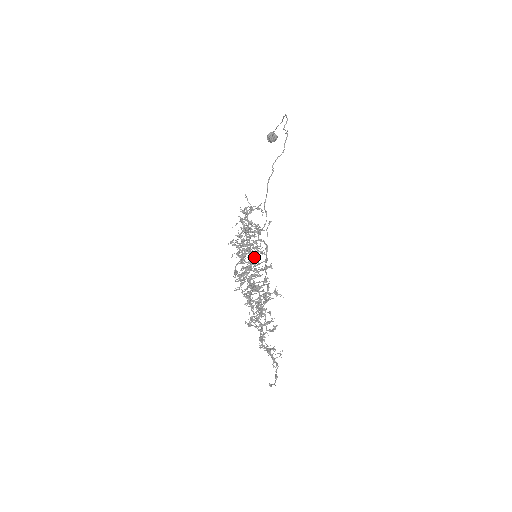
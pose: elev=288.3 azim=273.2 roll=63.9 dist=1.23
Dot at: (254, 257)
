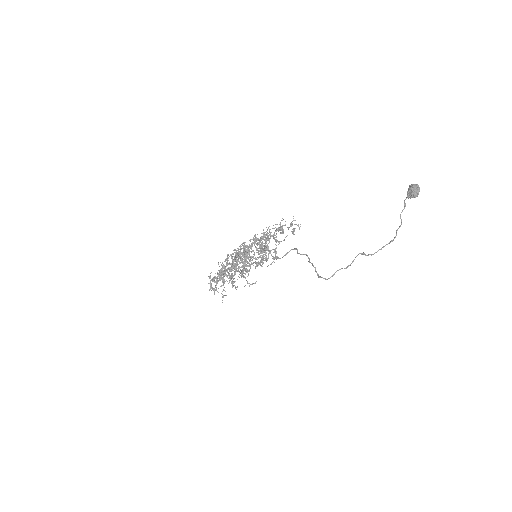
Dot at: occluded
